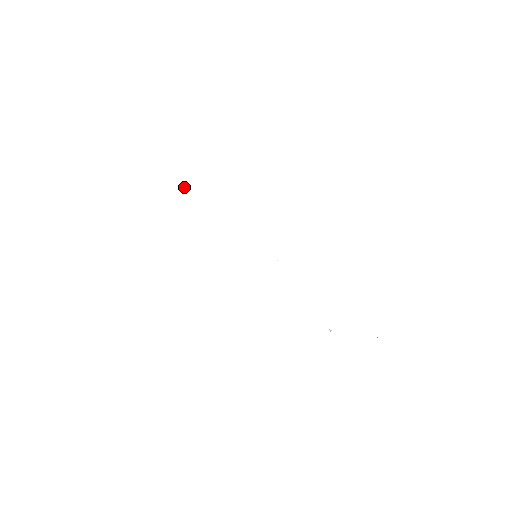
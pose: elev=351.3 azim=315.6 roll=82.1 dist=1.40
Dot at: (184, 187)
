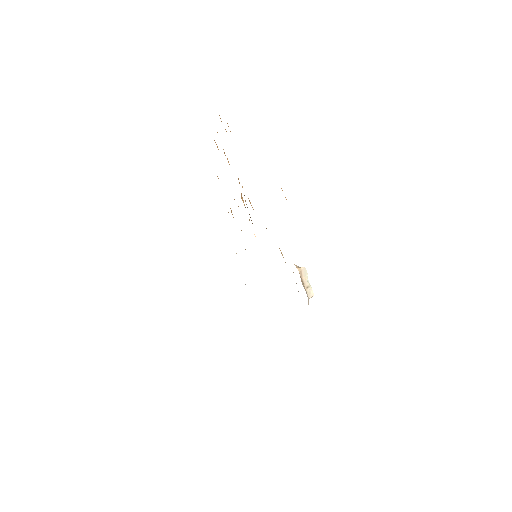
Dot at: occluded
